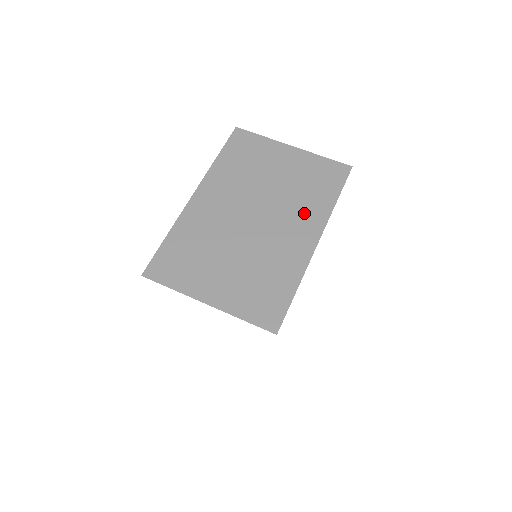
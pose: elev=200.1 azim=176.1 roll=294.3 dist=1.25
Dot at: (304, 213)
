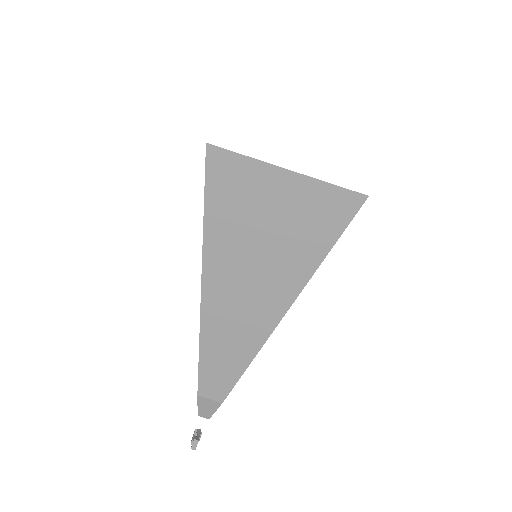
Dot at: occluded
